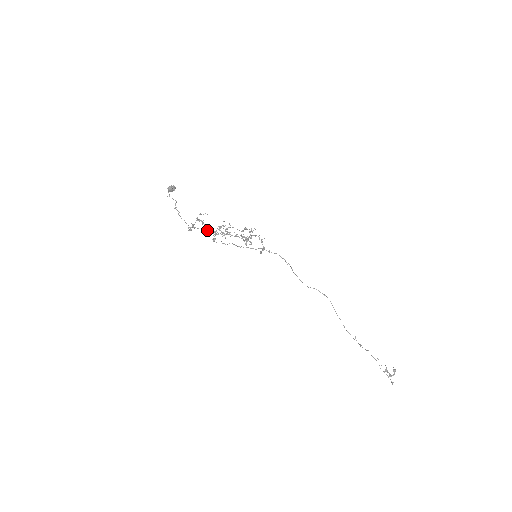
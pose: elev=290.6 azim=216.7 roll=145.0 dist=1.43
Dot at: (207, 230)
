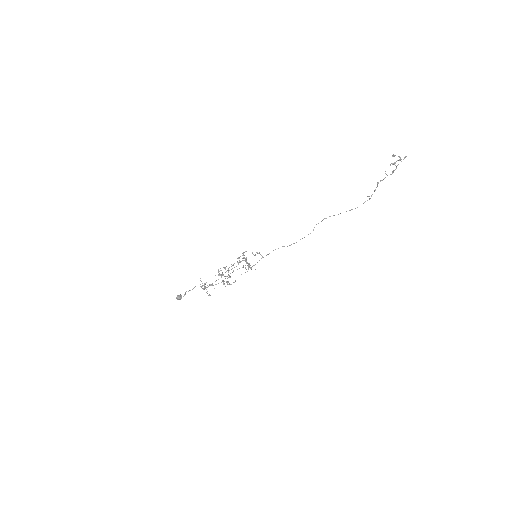
Dot at: occluded
